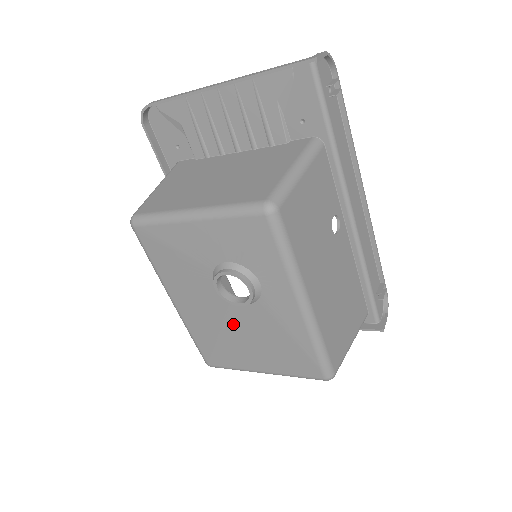
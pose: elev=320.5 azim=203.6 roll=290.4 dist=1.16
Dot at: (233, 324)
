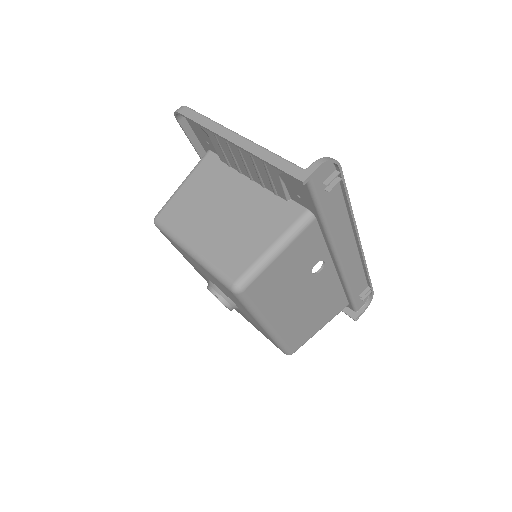
Dot at: occluded
